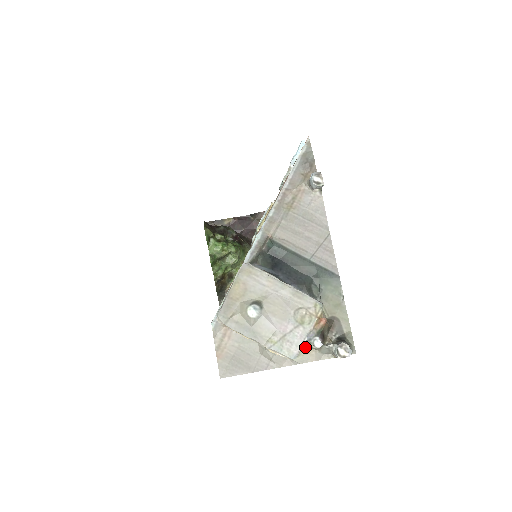
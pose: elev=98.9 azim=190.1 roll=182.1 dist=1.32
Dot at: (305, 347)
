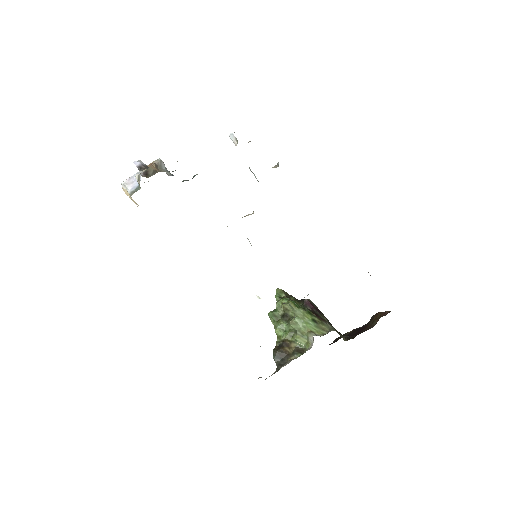
Dot at: occluded
